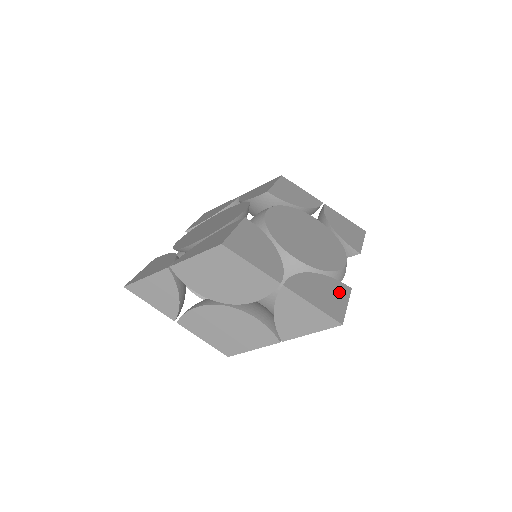
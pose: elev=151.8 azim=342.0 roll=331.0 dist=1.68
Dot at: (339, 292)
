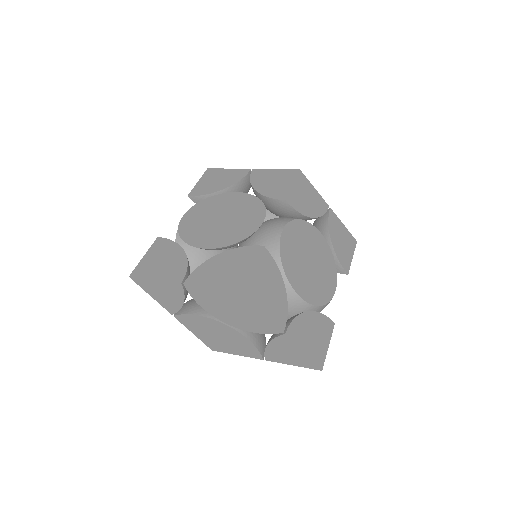
Dot at: (325, 331)
